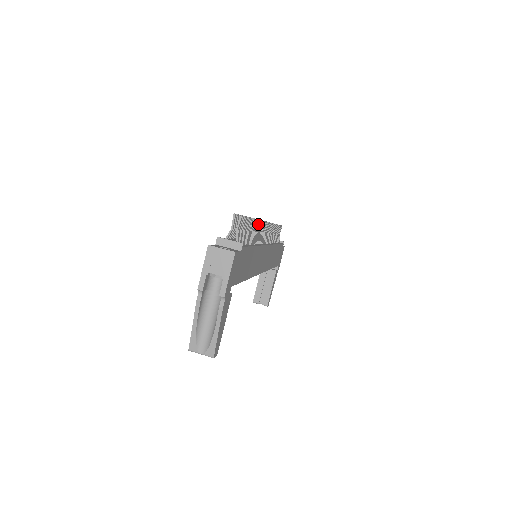
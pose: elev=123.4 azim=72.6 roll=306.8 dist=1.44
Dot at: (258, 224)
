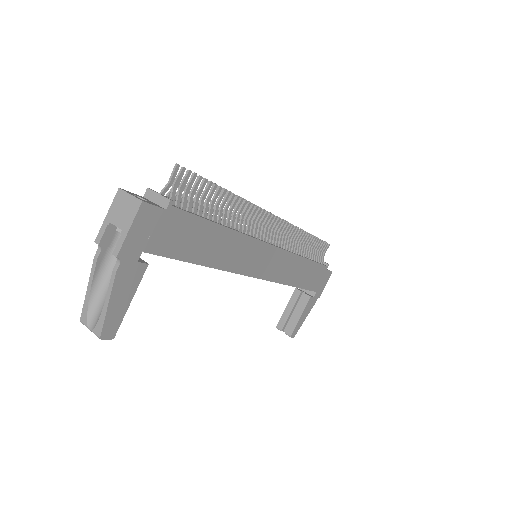
Dot at: (247, 207)
